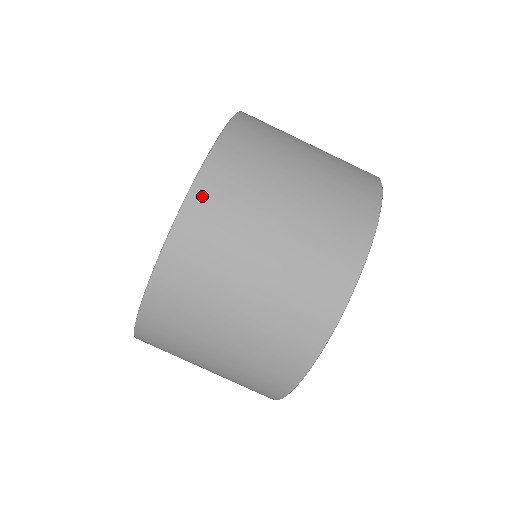
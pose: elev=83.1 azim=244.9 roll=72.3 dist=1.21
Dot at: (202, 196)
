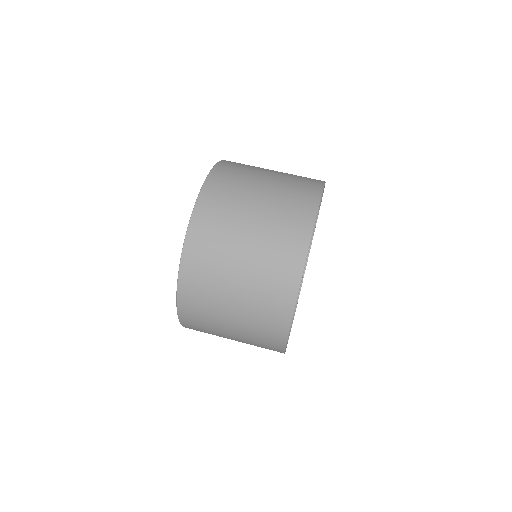
Dot at: occluded
